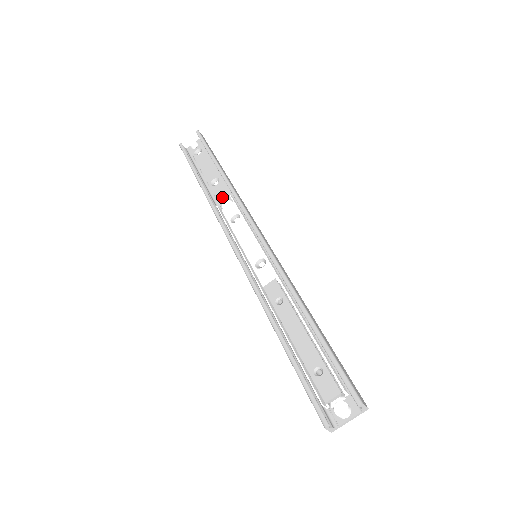
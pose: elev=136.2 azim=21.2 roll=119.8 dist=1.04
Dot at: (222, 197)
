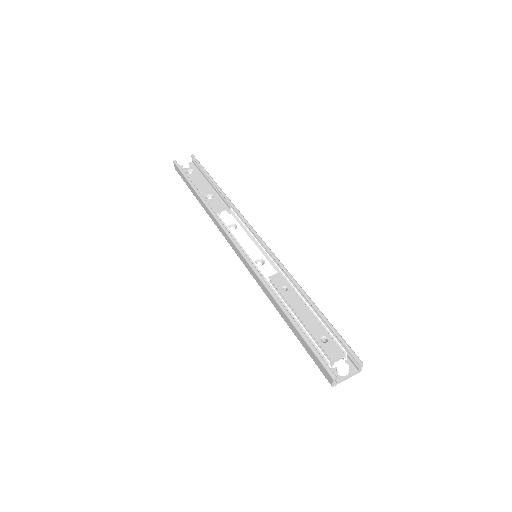
Dot at: (218, 209)
